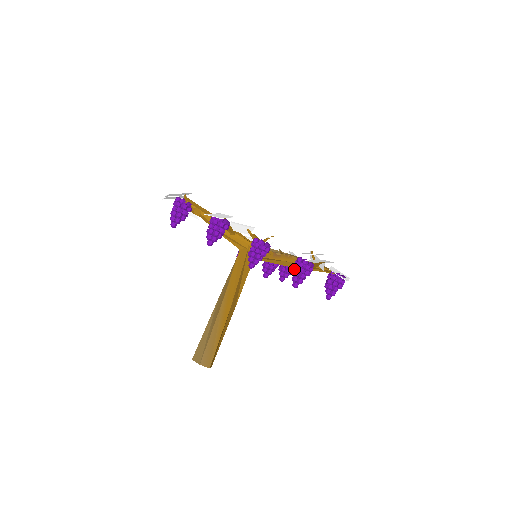
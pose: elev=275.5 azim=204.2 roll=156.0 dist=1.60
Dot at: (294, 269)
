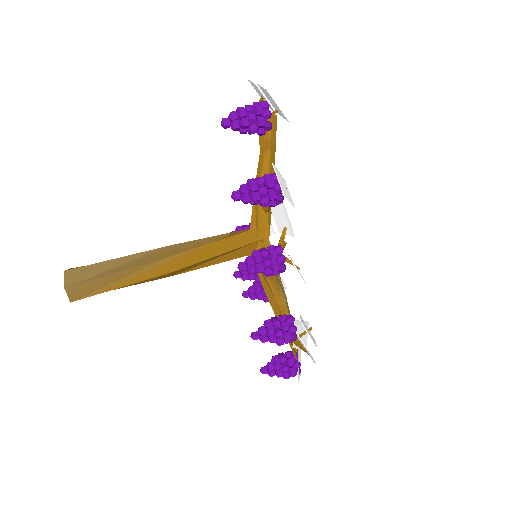
Dot at: (274, 322)
